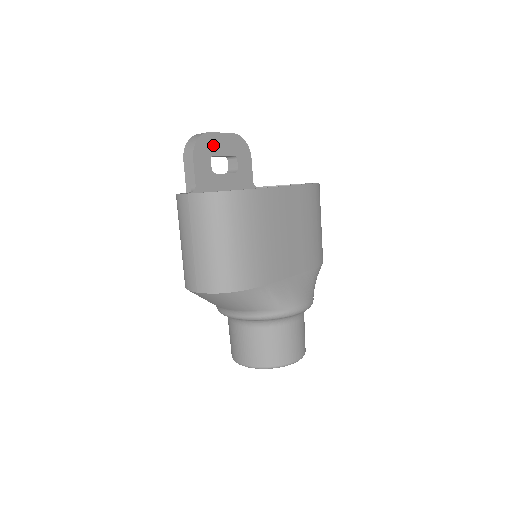
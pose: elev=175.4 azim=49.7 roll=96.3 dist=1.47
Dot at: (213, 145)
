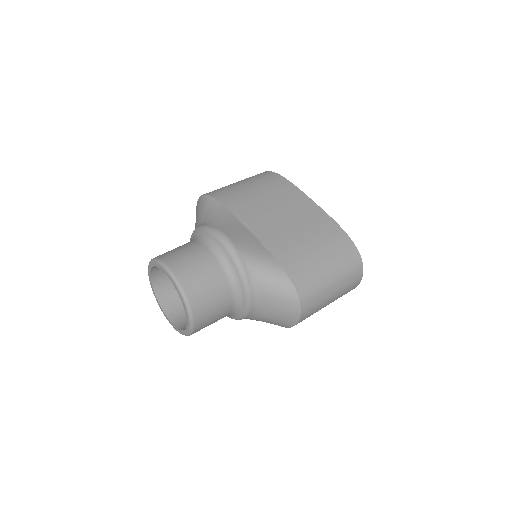
Dot at: occluded
